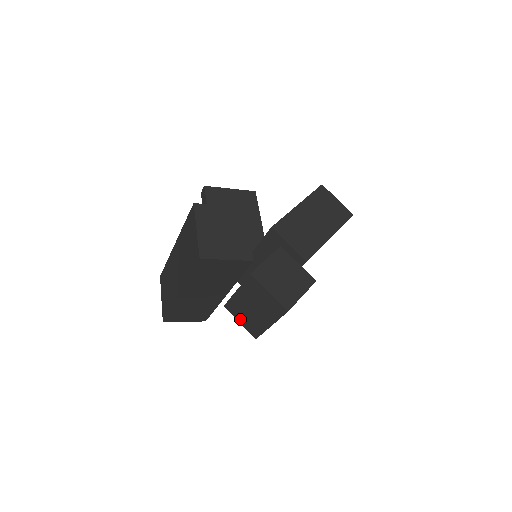
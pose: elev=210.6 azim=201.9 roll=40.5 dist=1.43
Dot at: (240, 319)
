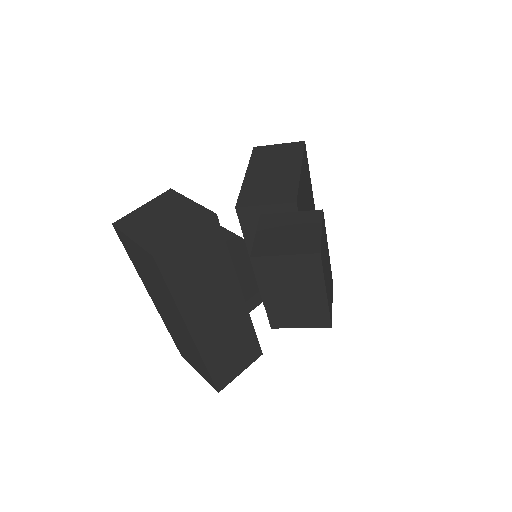
Dot at: (297, 323)
